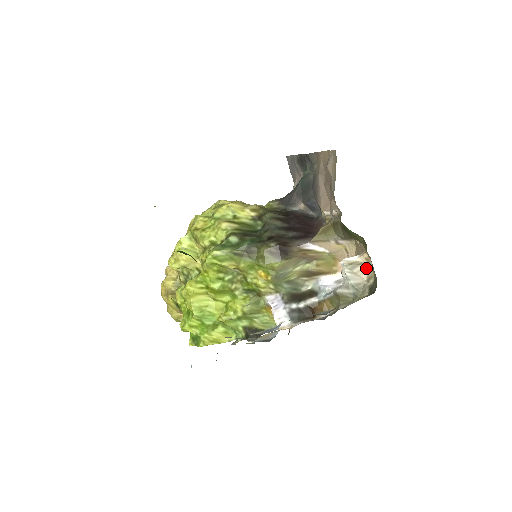
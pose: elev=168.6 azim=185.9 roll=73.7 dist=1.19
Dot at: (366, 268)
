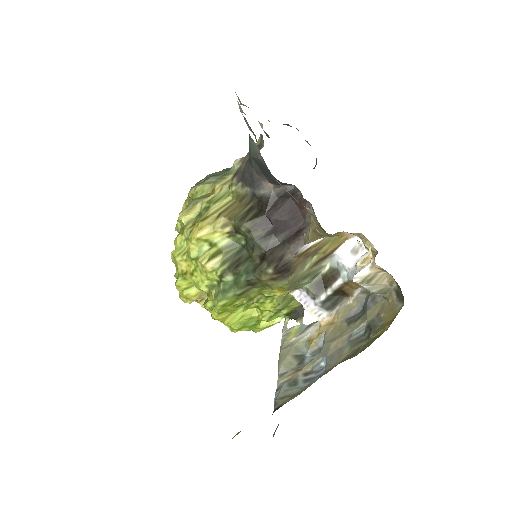
Dot at: (383, 276)
